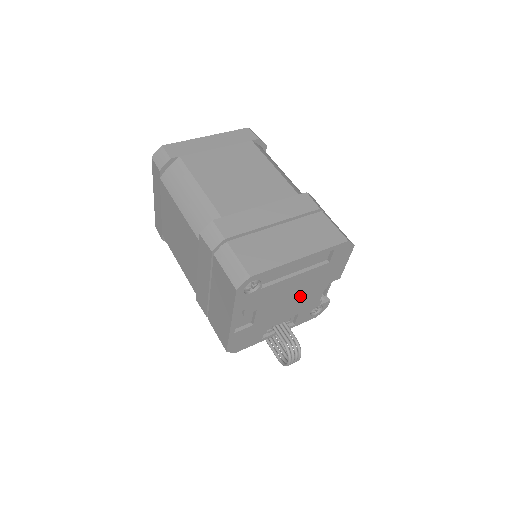
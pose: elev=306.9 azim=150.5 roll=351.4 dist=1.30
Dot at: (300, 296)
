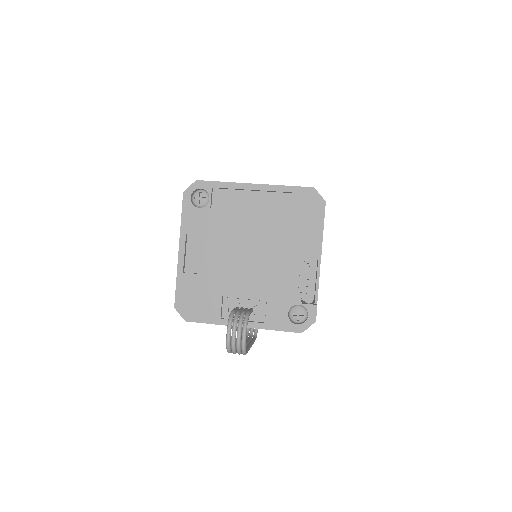
Dot at: (264, 259)
